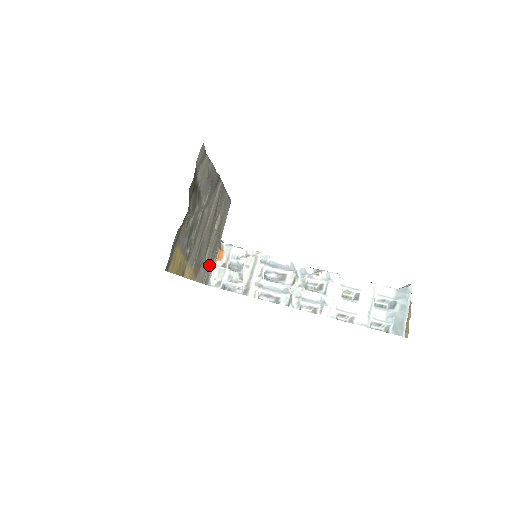
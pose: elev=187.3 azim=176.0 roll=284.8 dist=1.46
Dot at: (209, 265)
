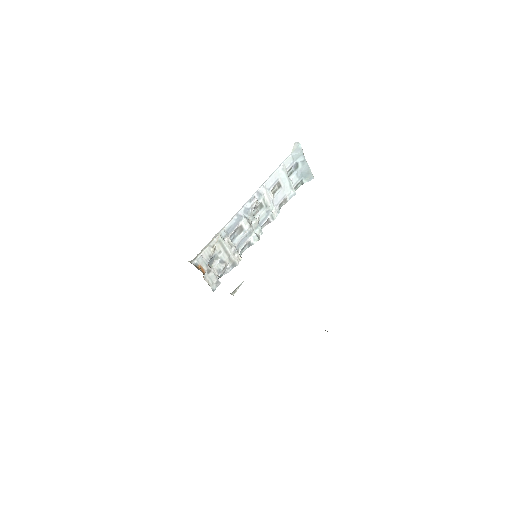
Dot at: occluded
